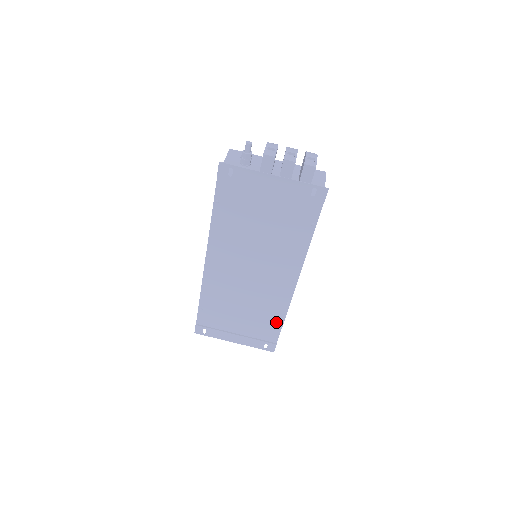
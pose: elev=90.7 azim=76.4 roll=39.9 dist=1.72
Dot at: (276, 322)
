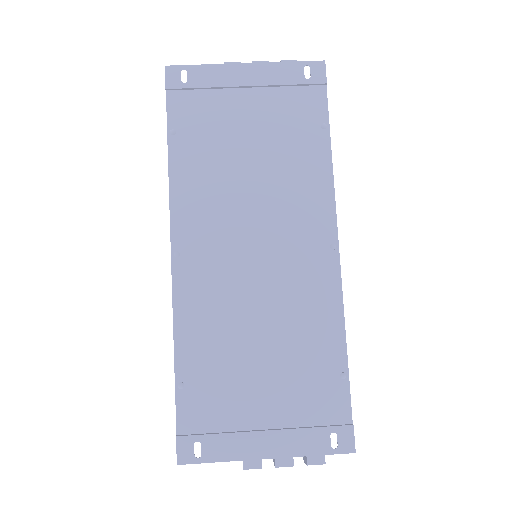
Dot at: (333, 361)
